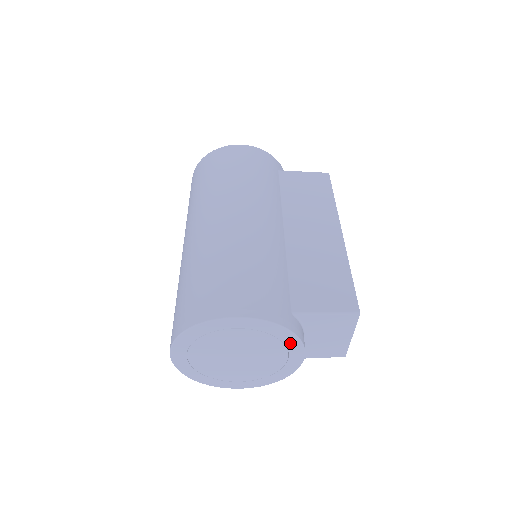
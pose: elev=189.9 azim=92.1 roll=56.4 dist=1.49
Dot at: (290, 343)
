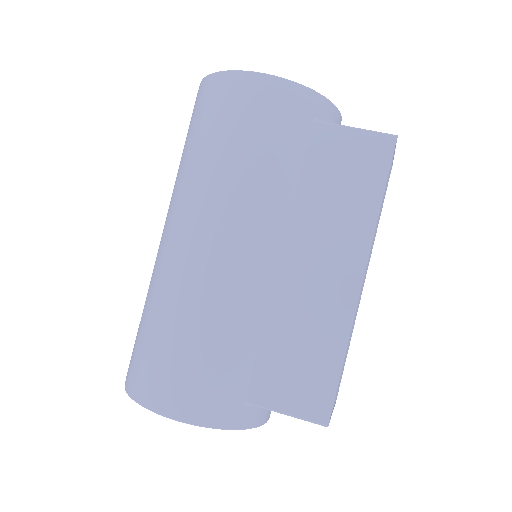
Dot at: occluded
